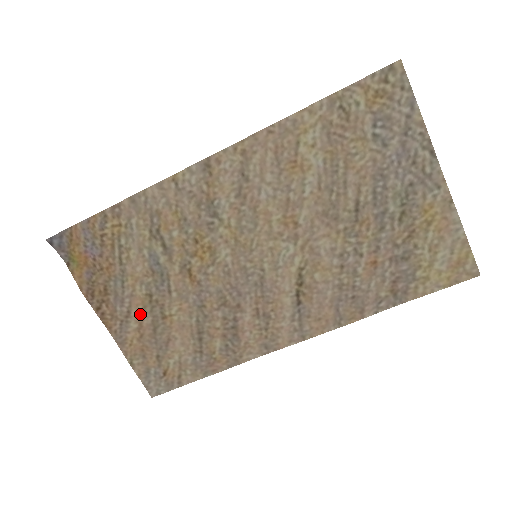
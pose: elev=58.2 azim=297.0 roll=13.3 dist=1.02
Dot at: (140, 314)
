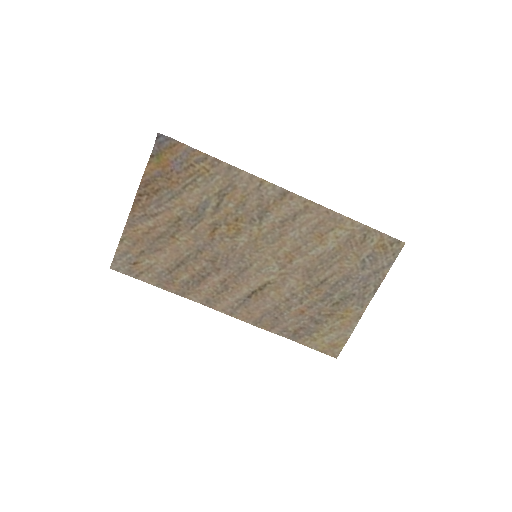
Dot at: (162, 222)
